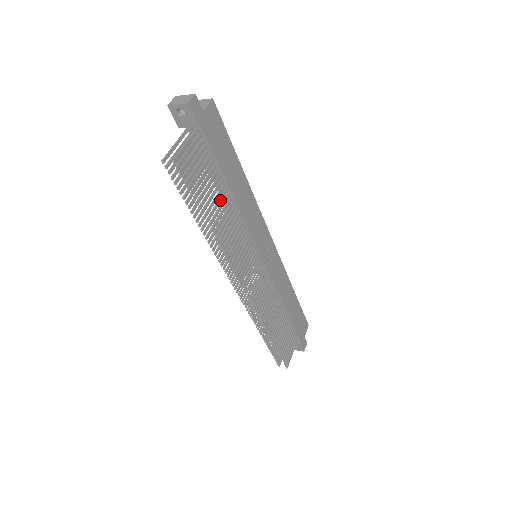
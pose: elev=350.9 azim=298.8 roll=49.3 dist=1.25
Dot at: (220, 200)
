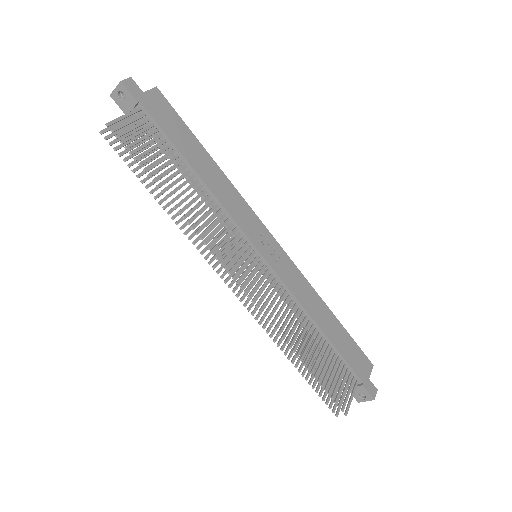
Dot at: (181, 177)
